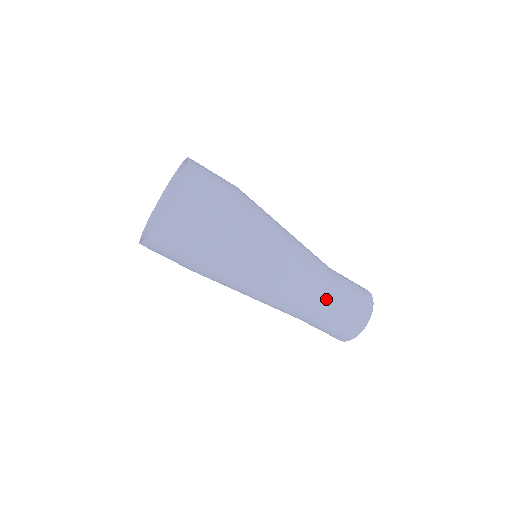
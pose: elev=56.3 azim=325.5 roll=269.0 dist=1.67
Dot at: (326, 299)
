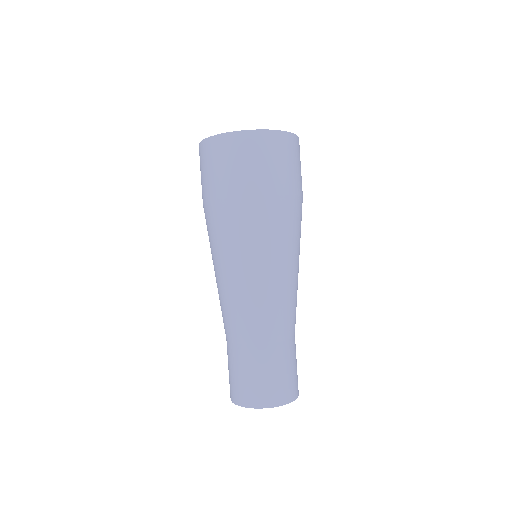
Dot at: (277, 341)
